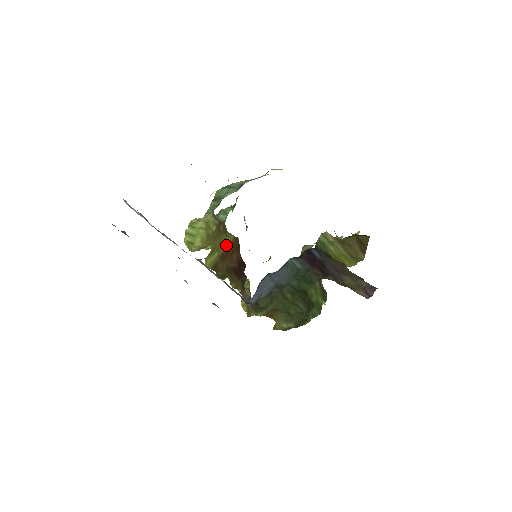
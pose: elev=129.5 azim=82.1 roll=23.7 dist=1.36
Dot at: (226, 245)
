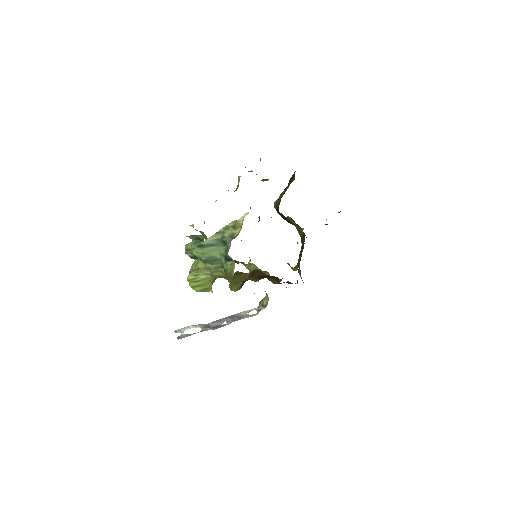
Dot at: (247, 277)
